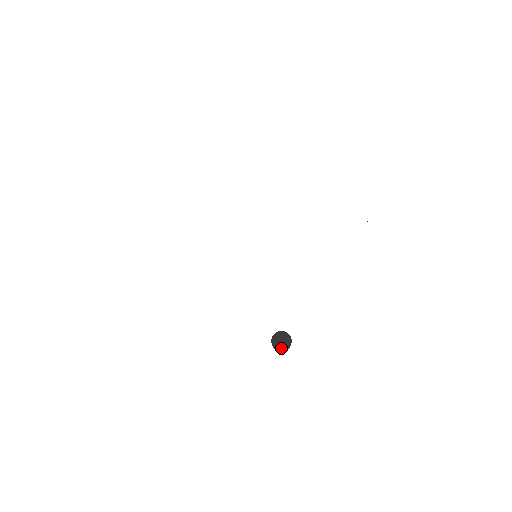
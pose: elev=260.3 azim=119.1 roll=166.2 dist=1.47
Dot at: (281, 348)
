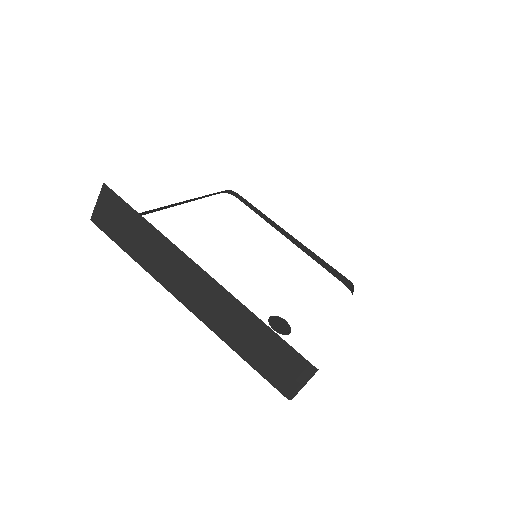
Dot at: (279, 330)
